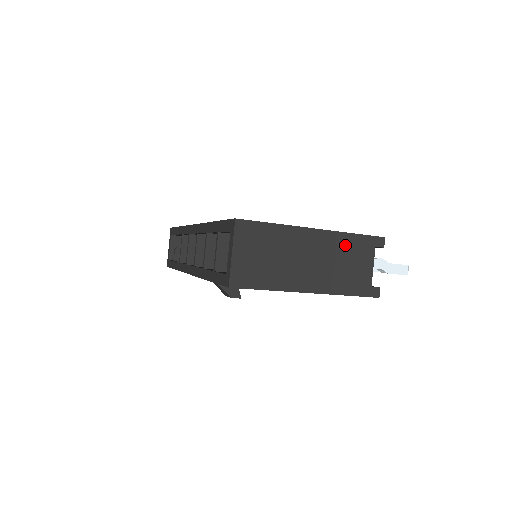
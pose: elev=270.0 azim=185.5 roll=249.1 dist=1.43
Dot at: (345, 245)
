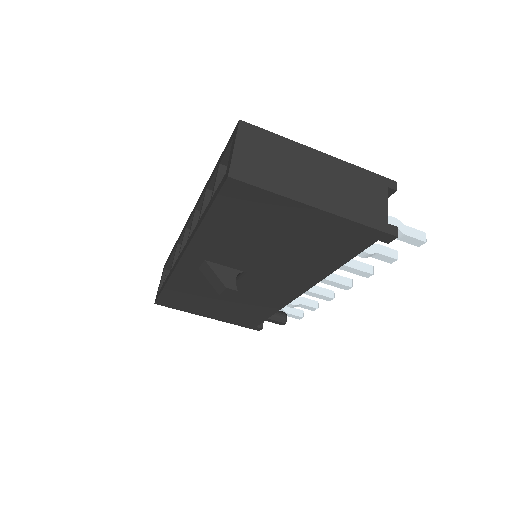
Dot at: (355, 176)
